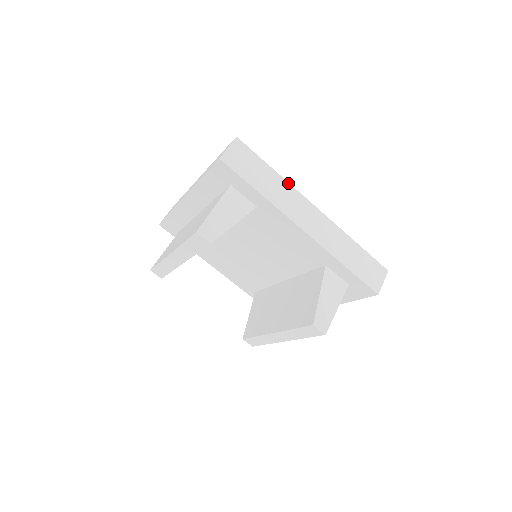
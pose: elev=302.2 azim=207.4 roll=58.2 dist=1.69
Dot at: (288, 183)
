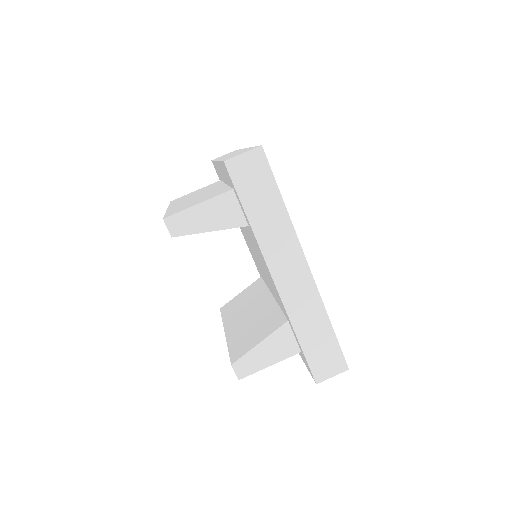
Dot at: (291, 224)
